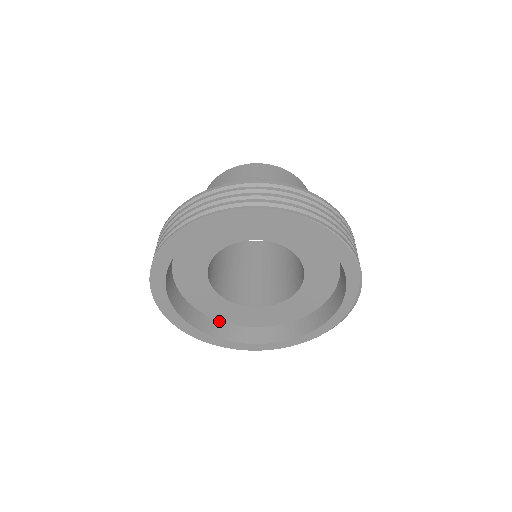
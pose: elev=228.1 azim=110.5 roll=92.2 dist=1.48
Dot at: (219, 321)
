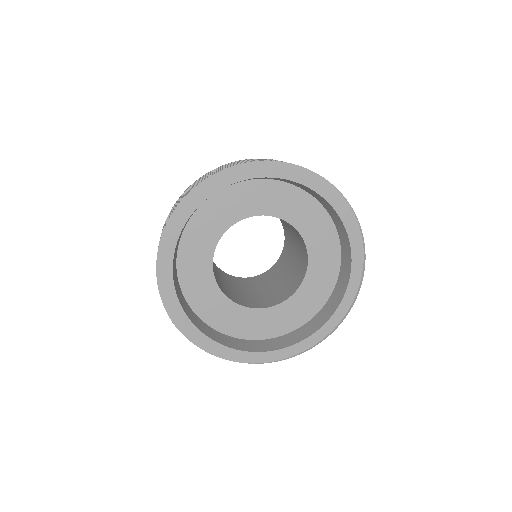
Dot at: (210, 327)
